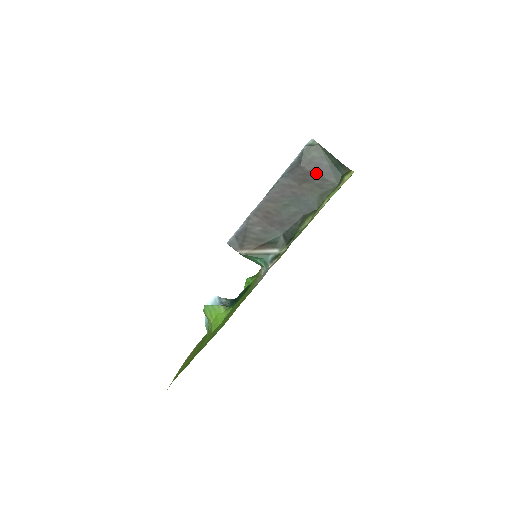
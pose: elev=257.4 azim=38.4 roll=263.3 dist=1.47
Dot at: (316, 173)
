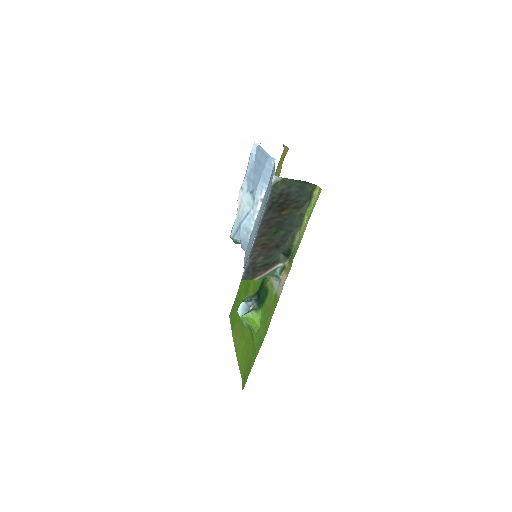
Dot at: (289, 200)
